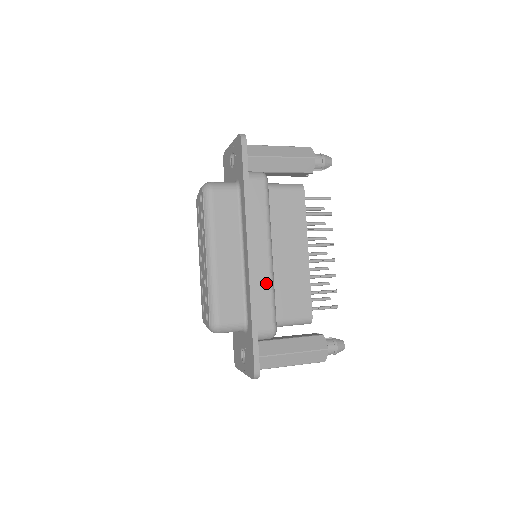
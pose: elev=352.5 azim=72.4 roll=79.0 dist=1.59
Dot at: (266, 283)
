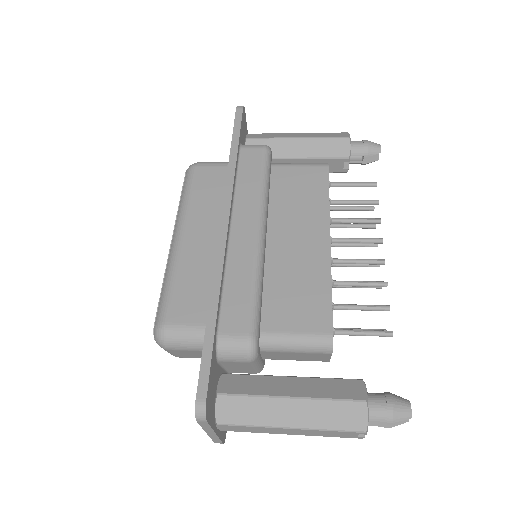
Dot at: (246, 267)
